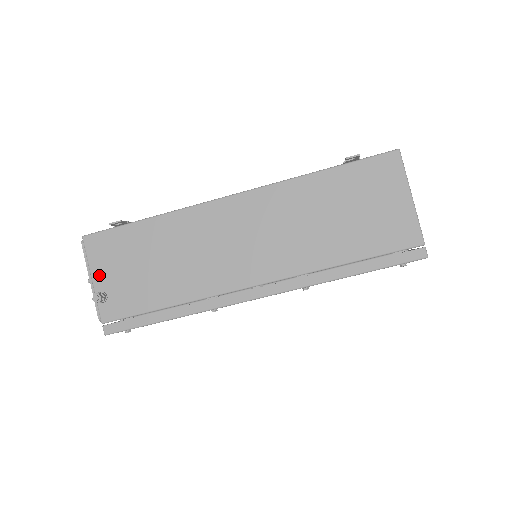
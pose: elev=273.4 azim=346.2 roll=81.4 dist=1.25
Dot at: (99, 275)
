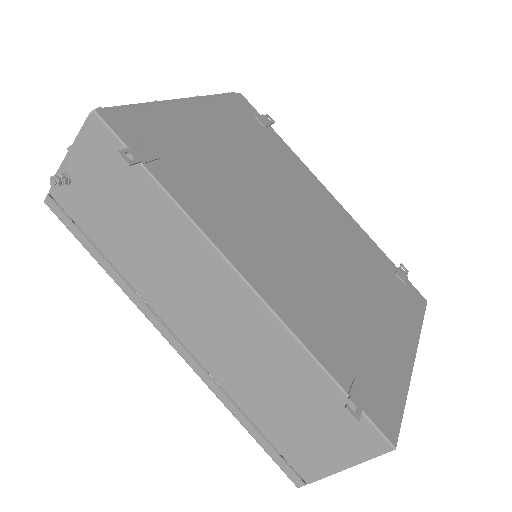
Dot at: (78, 161)
